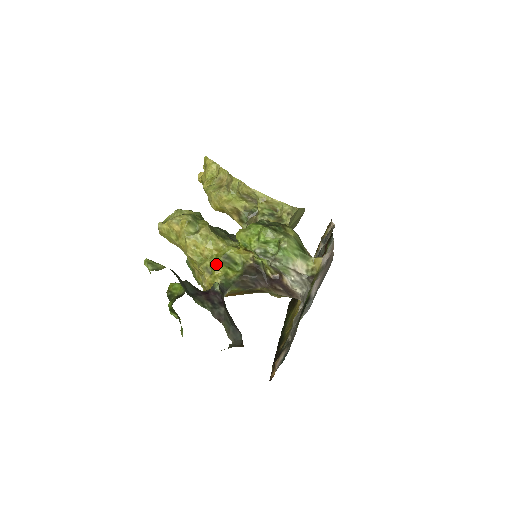
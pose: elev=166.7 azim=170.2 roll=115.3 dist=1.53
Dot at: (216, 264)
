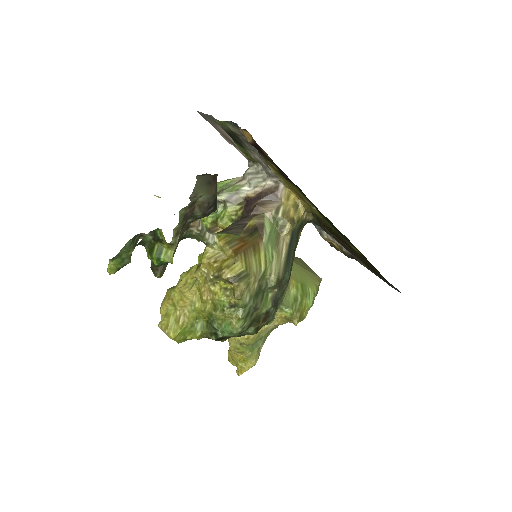
Dot at: (199, 255)
